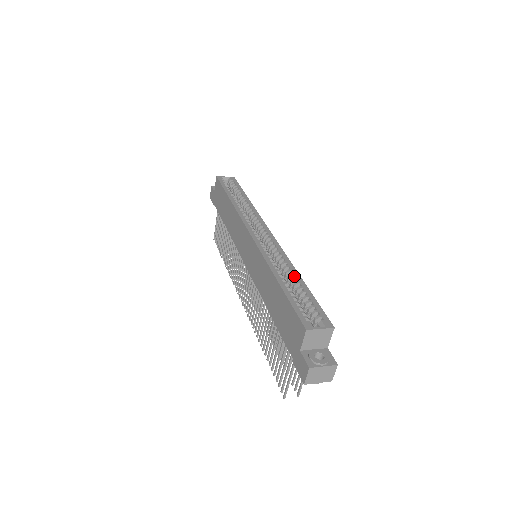
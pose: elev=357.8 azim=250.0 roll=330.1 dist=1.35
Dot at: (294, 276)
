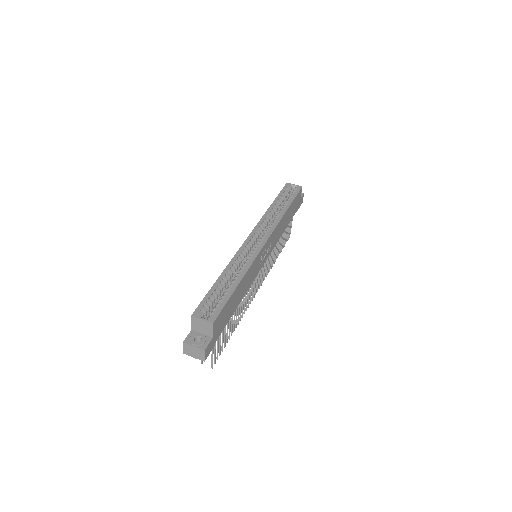
Dot at: (238, 278)
